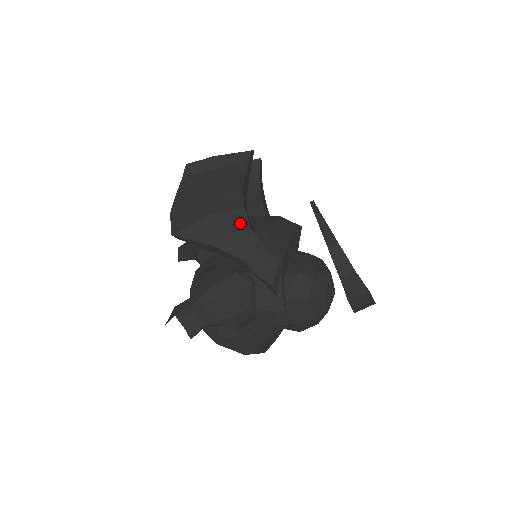
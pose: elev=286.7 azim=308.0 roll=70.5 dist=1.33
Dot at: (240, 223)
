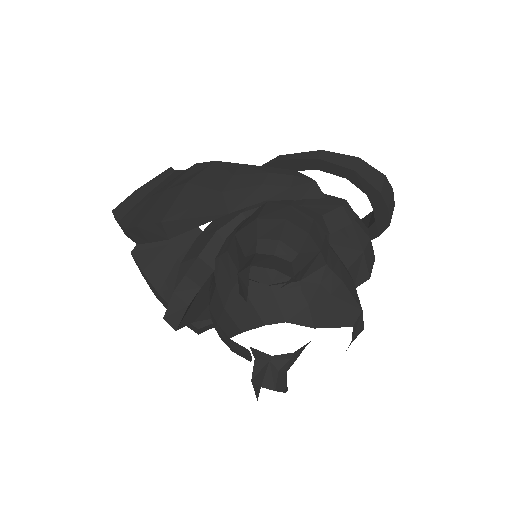
Dot at: (226, 167)
